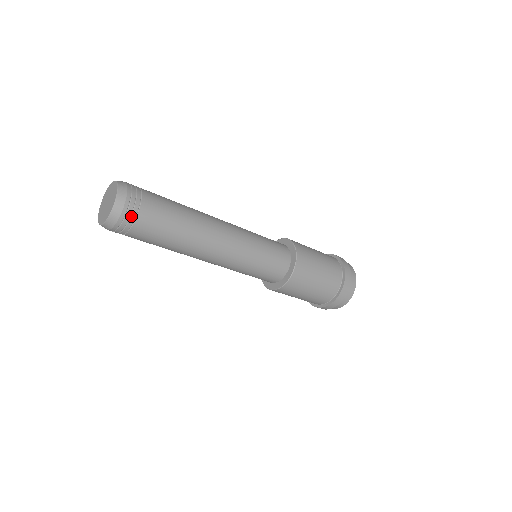
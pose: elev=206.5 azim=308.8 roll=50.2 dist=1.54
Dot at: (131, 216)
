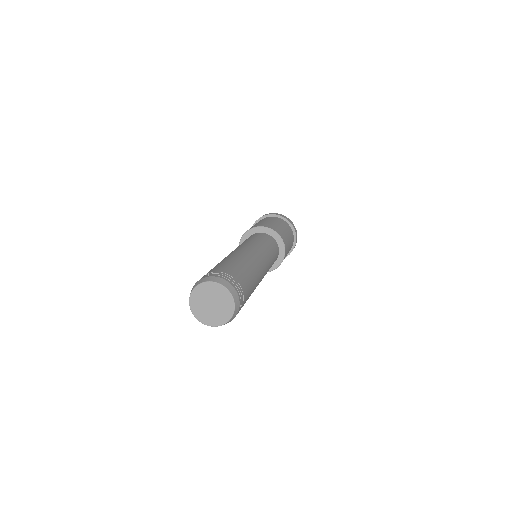
Dot at: (242, 298)
